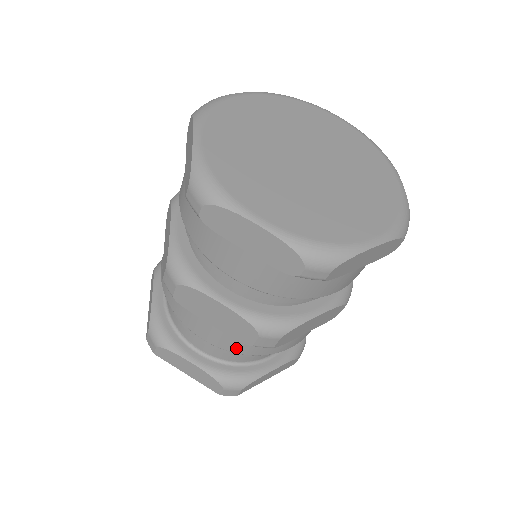
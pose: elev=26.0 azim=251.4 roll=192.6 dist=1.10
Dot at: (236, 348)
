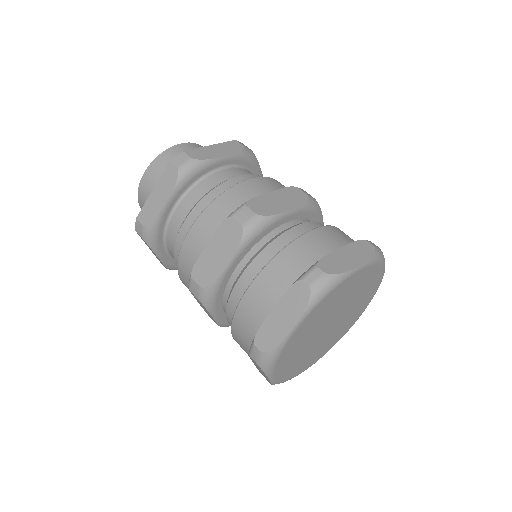
Dot at: occluded
